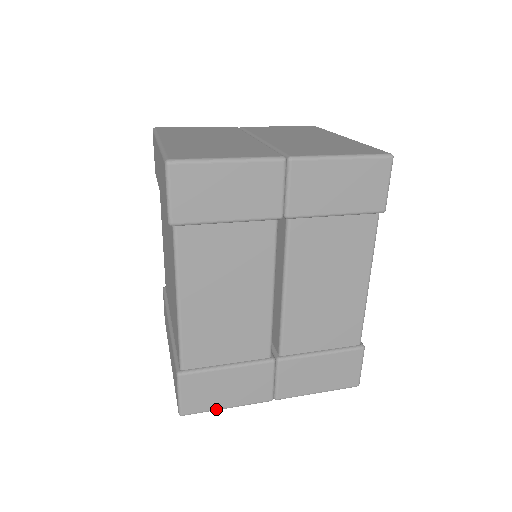
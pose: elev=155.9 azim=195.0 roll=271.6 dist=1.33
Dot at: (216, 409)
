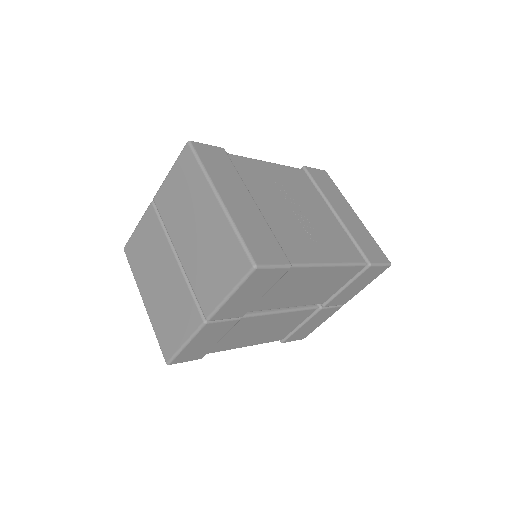
Dot at: occluded
